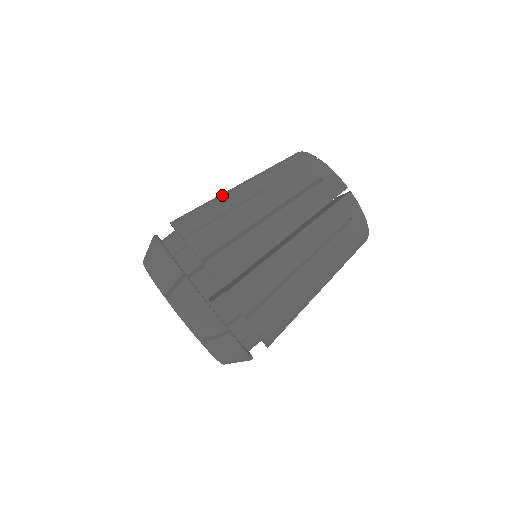
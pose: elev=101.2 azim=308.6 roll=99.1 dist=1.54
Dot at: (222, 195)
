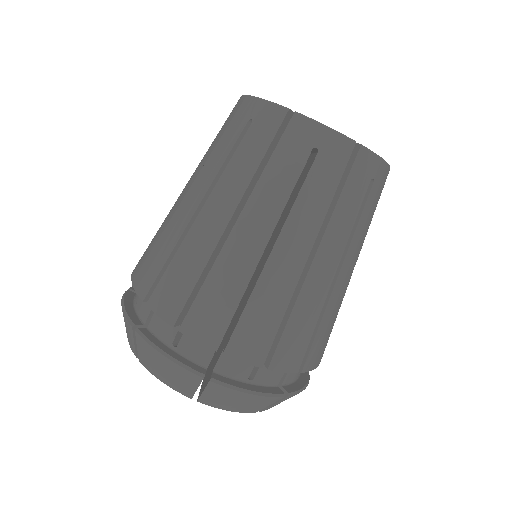
Dot at: (182, 224)
